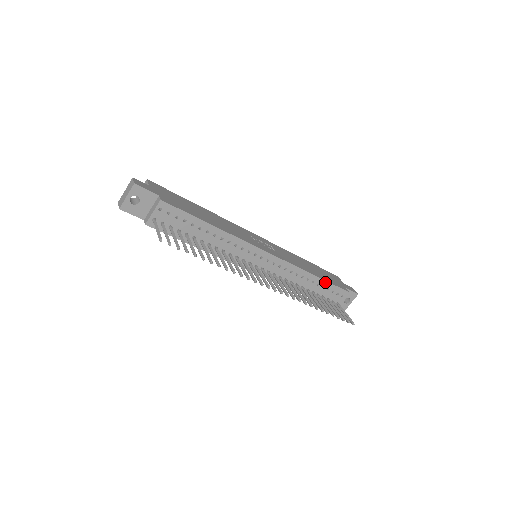
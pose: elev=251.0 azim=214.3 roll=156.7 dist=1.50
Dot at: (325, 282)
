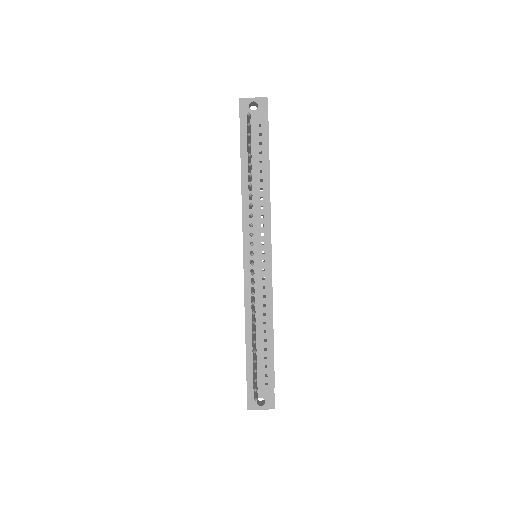
Dot at: (272, 347)
